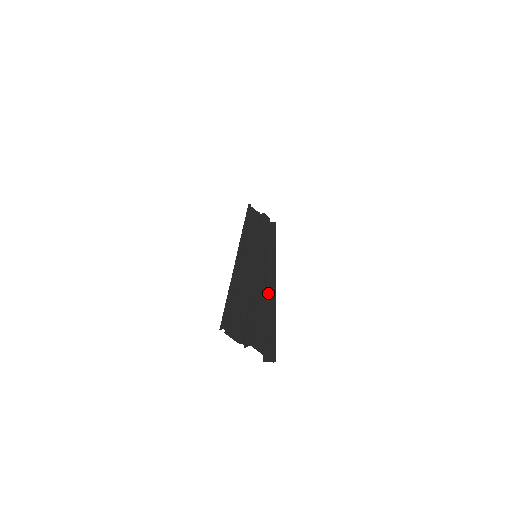
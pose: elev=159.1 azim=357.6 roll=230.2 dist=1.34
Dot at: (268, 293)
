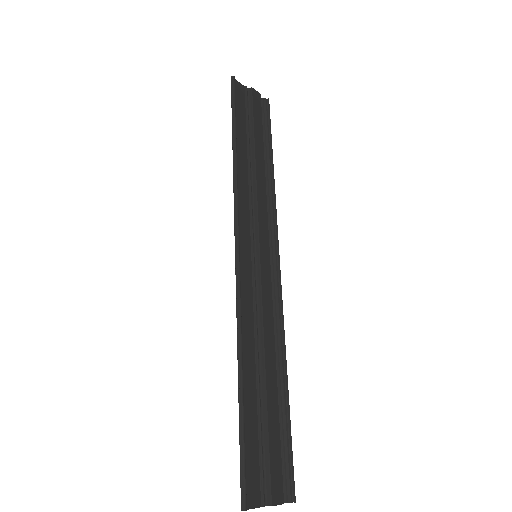
Dot at: (275, 338)
